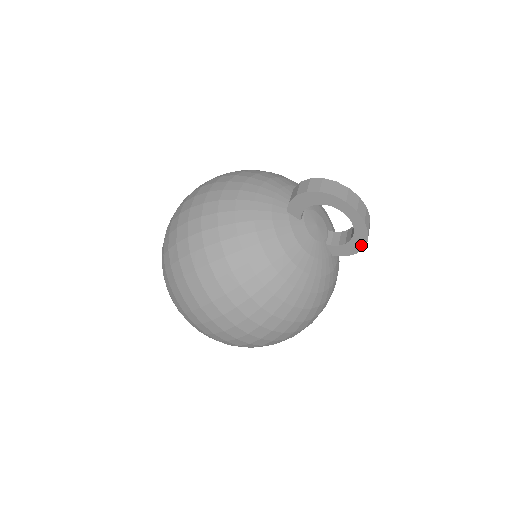
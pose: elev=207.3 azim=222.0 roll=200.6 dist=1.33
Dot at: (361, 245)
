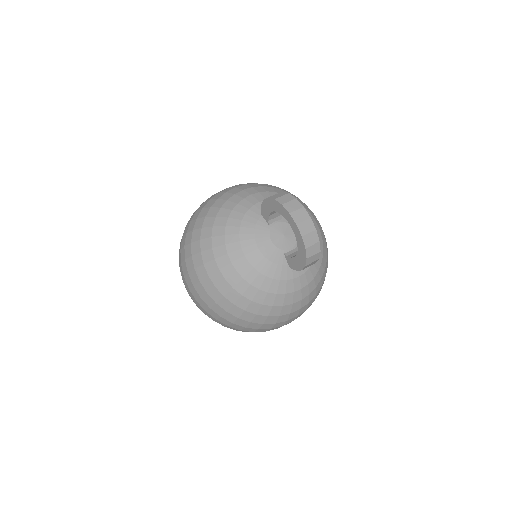
Dot at: (304, 262)
